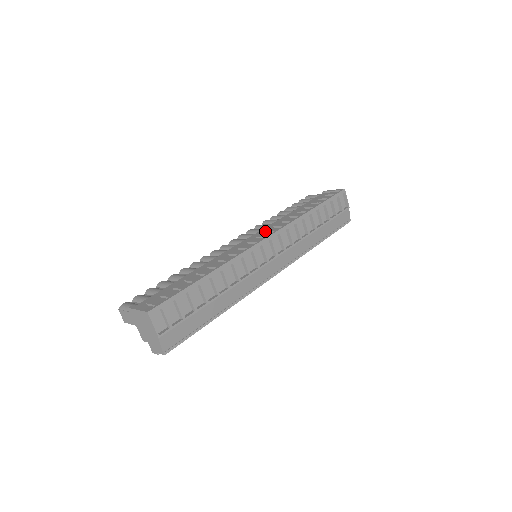
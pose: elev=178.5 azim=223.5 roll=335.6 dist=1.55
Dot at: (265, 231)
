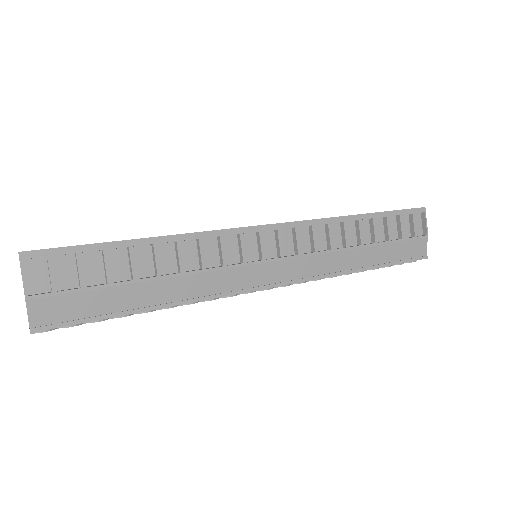
Dot at: occluded
